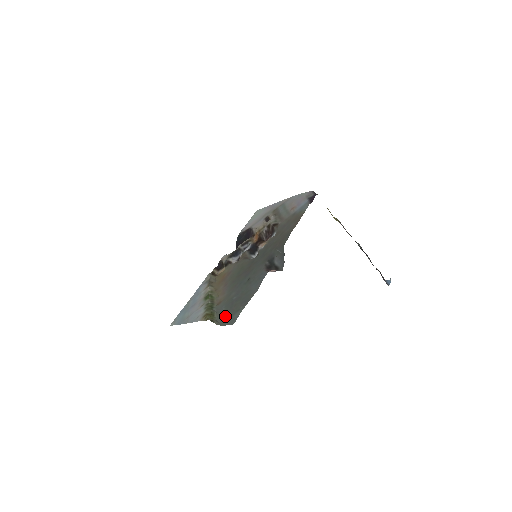
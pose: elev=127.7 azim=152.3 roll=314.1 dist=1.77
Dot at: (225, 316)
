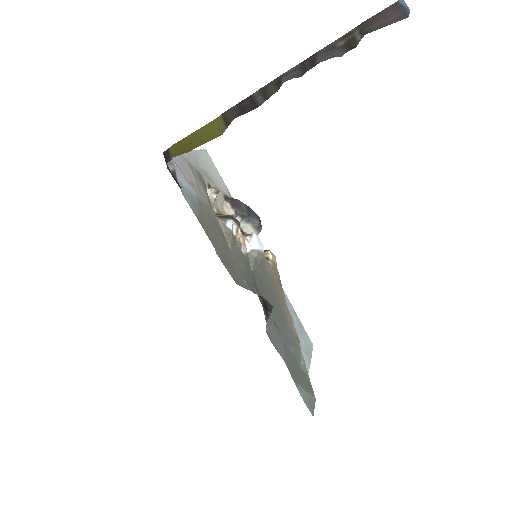
Dot at: (307, 384)
